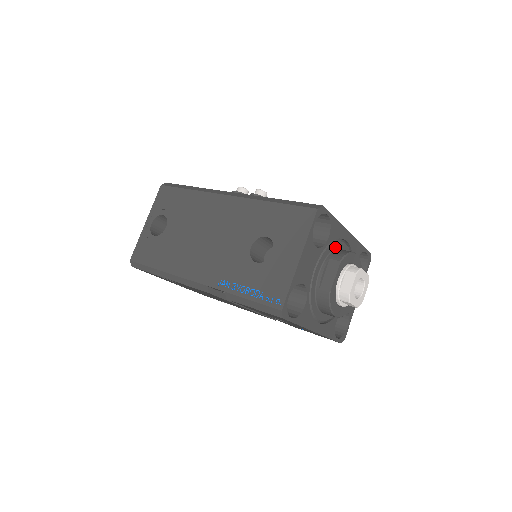
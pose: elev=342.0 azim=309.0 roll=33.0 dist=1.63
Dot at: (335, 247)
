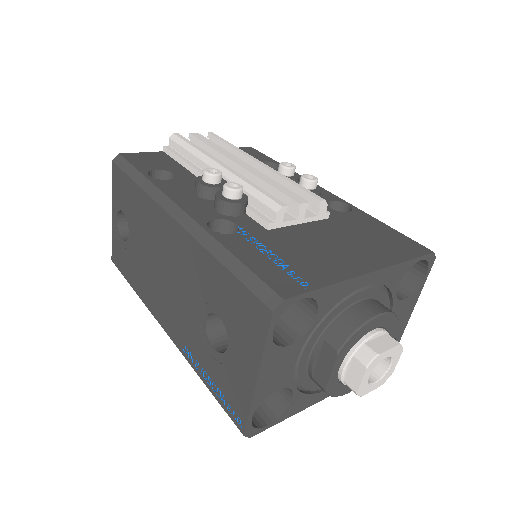
Dot at: (338, 311)
